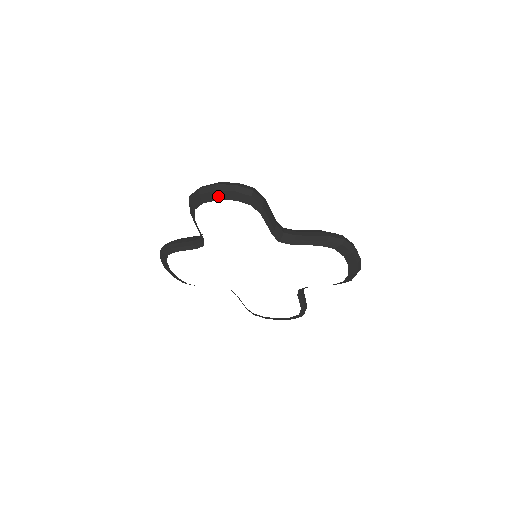
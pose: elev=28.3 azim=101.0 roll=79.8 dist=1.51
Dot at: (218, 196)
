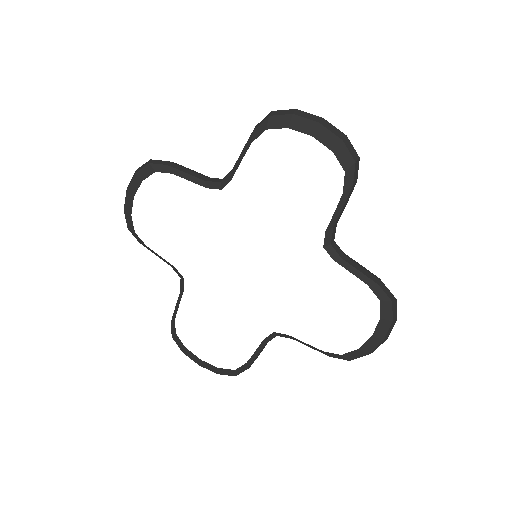
Dot at: (317, 132)
